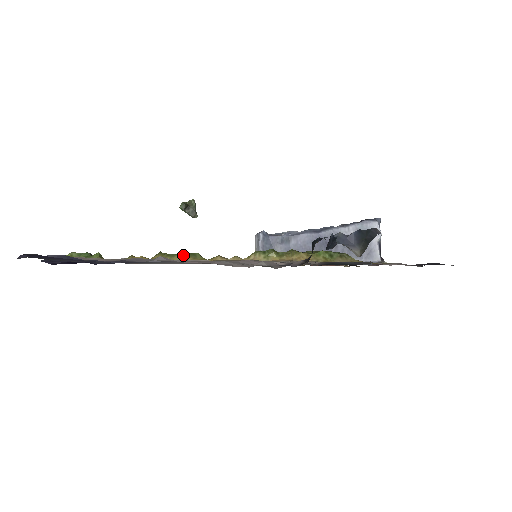
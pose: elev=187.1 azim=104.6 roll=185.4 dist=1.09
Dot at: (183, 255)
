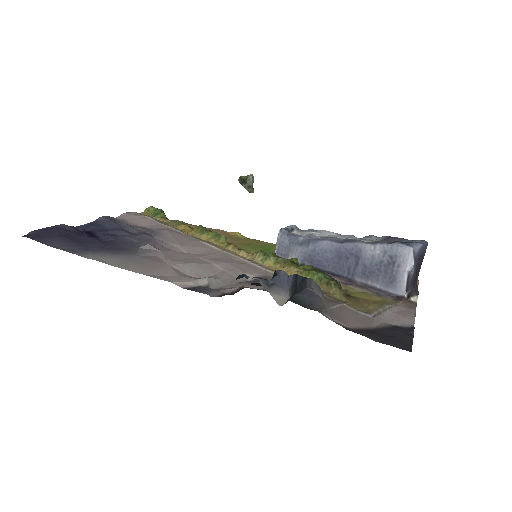
Dot at: (211, 234)
